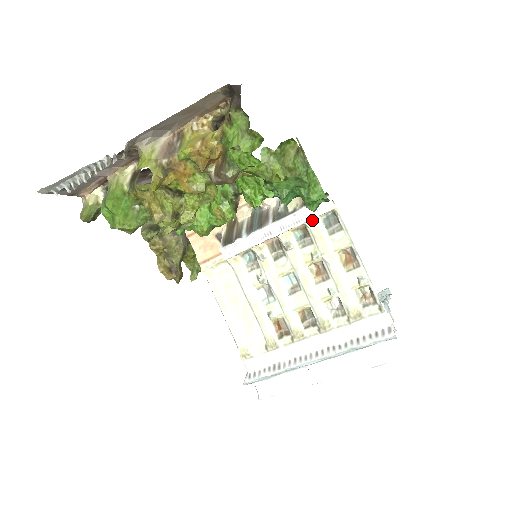
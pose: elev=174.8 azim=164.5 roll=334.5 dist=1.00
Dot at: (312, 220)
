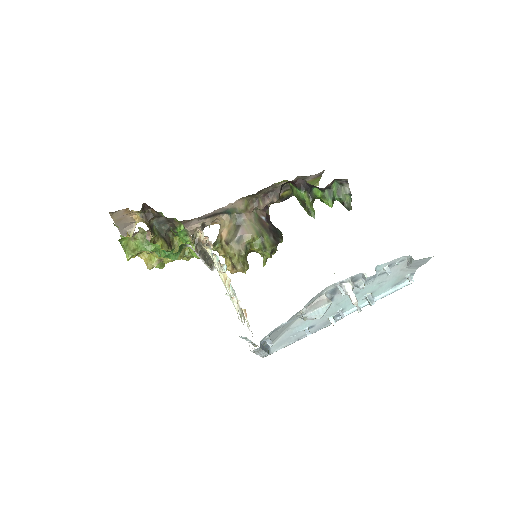
Dot at: (208, 252)
